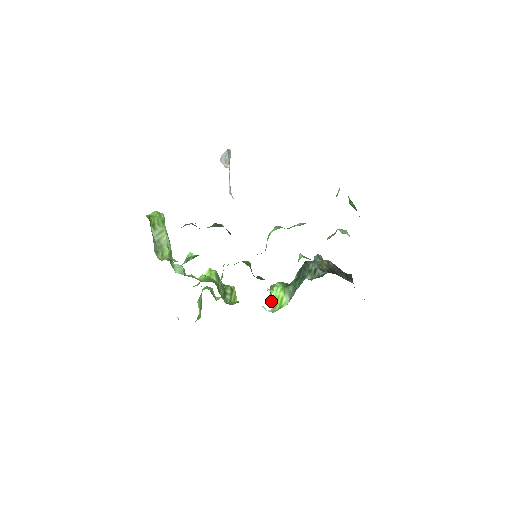
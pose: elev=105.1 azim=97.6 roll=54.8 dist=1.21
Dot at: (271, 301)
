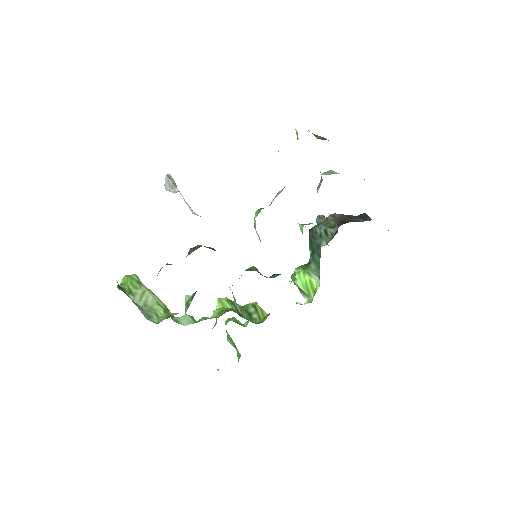
Dot at: (301, 292)
